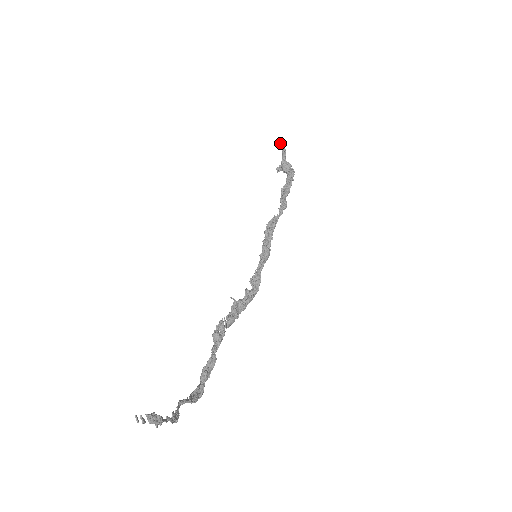
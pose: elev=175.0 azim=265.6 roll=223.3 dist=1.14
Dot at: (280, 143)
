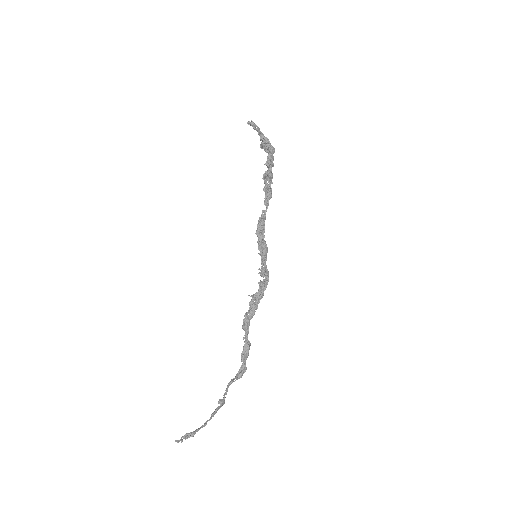
Dot at: (250, 125)
